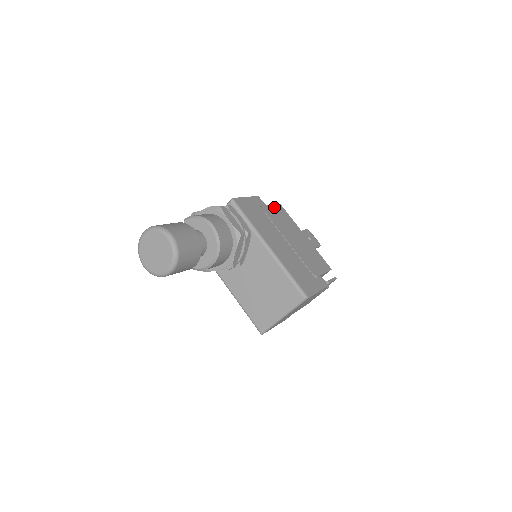
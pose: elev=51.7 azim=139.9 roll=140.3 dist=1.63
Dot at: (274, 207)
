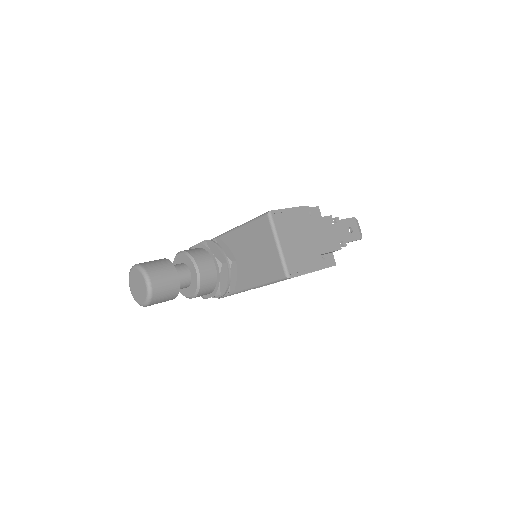
Dot at: occluded
